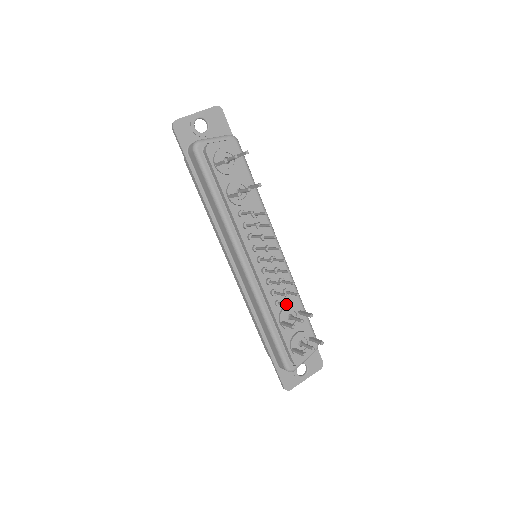
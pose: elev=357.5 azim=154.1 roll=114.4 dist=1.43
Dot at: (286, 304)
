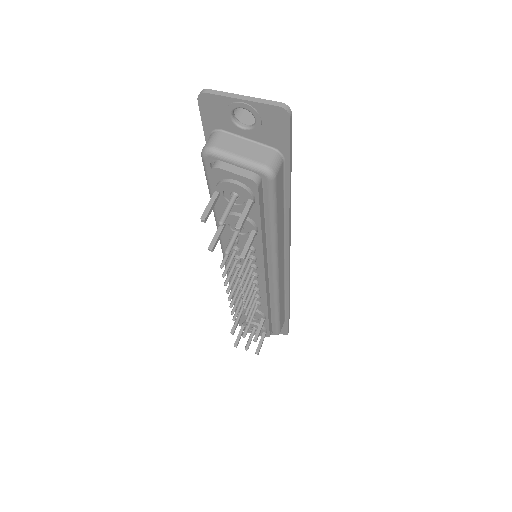
Dot at: (237, 319)
